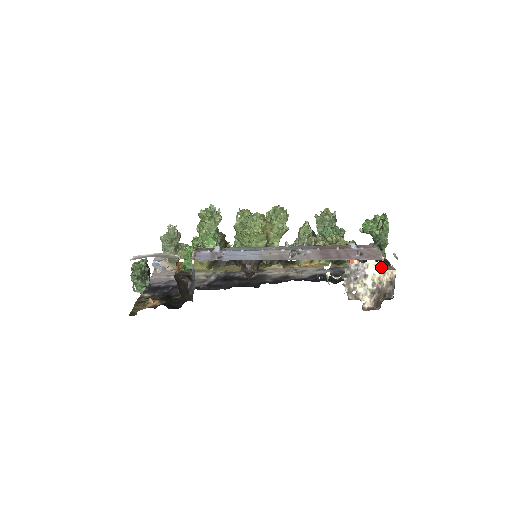
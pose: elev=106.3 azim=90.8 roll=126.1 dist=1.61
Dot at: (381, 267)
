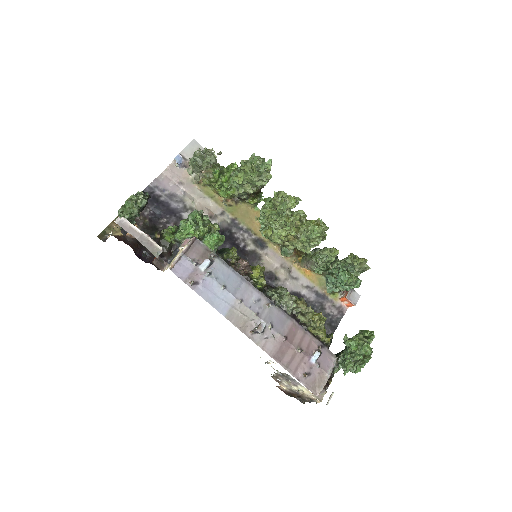
Dot at: (311, 394)
